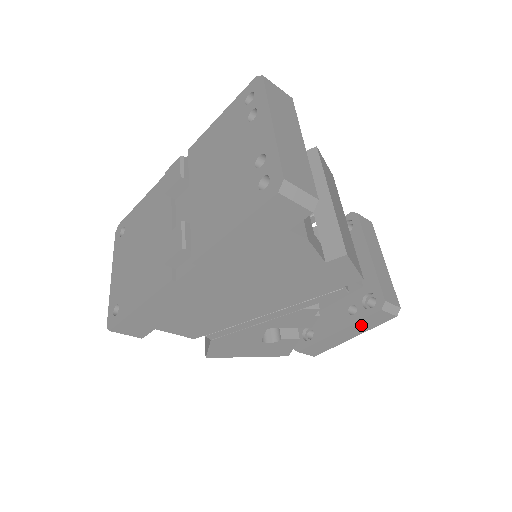
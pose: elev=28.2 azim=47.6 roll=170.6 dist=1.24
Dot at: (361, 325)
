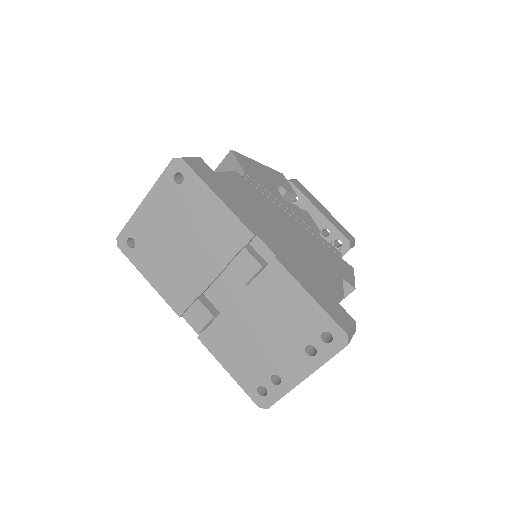
Dot at: occluded
